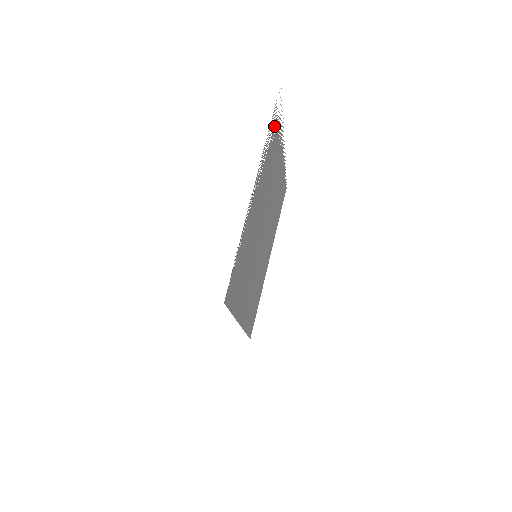
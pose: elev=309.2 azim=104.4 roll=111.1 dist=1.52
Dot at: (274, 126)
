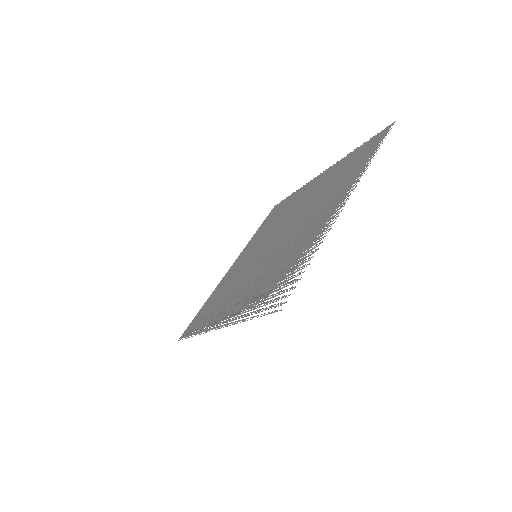
Dot at: (269, 296)
